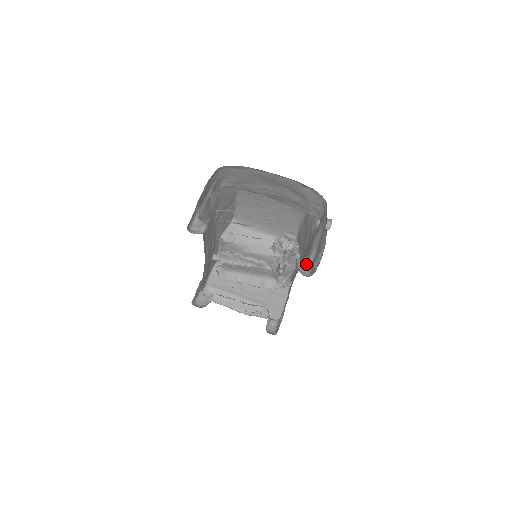
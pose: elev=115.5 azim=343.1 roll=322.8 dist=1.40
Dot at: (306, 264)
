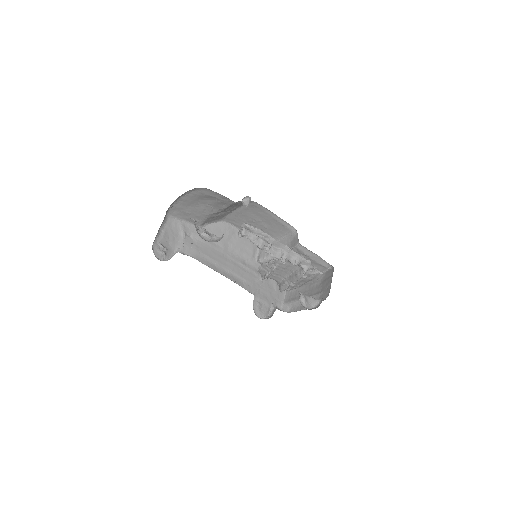
Dot at: occluded
